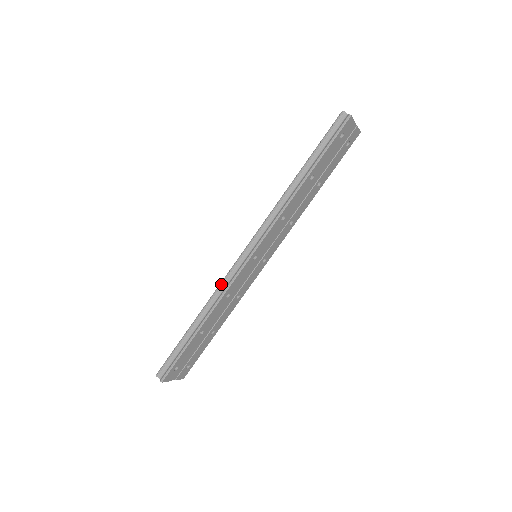
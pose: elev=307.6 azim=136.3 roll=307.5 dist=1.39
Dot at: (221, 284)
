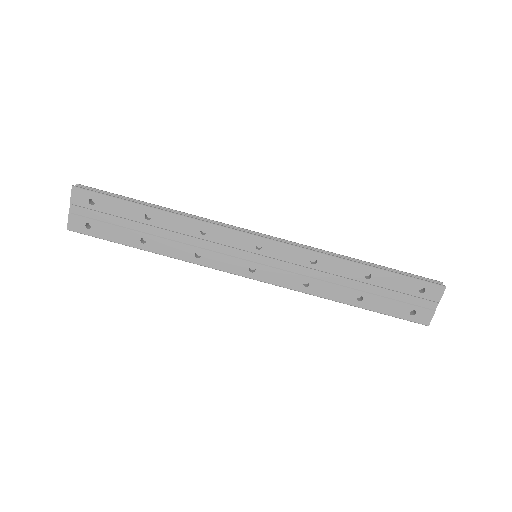
Dot at: (216, 221)
